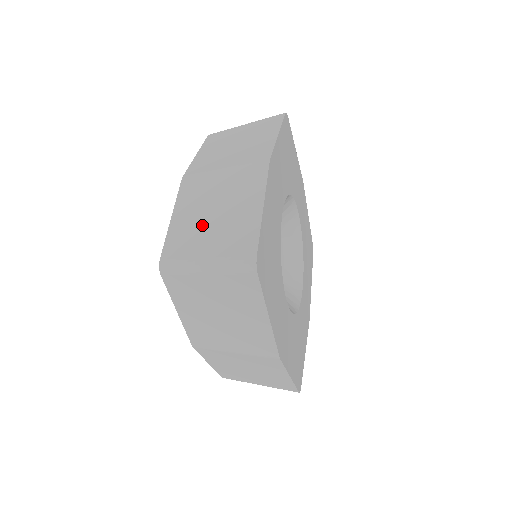
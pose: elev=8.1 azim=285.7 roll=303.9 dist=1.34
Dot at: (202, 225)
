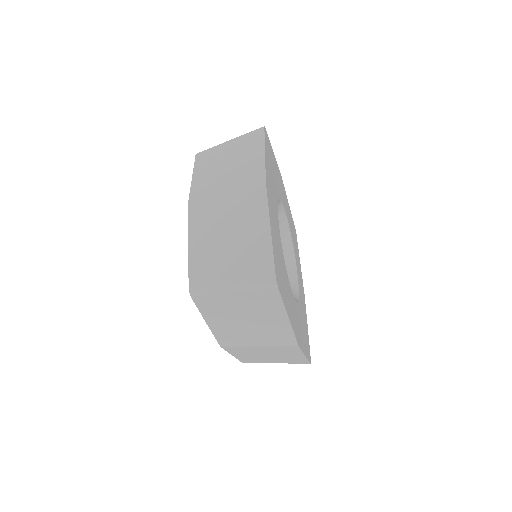
Dot at: (219, 250)
